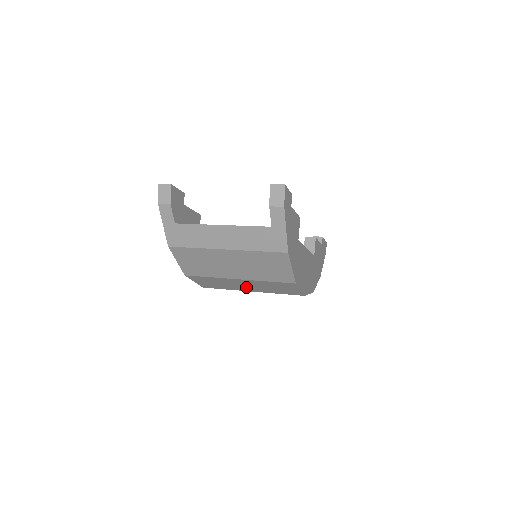
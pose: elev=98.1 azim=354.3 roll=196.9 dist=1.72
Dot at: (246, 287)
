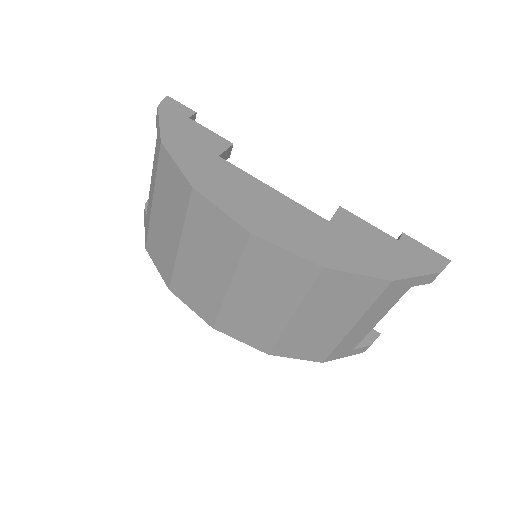
Dot at: (211, 273)
